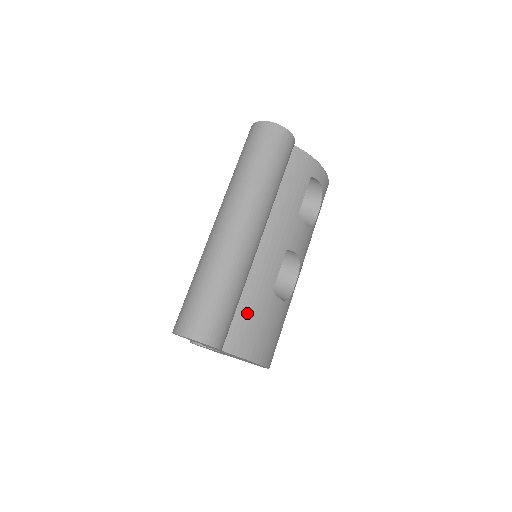
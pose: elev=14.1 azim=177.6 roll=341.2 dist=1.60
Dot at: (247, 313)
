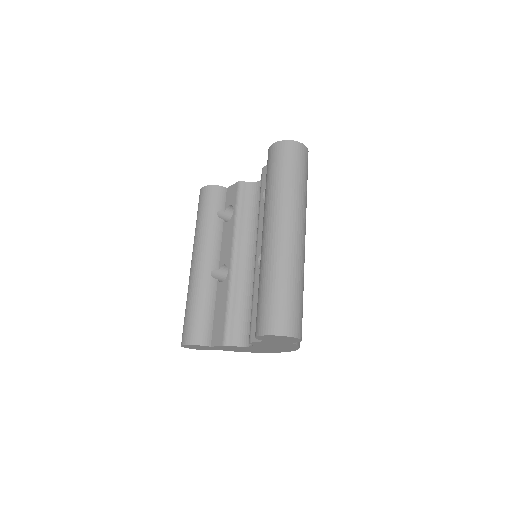
Dot at: occluded
